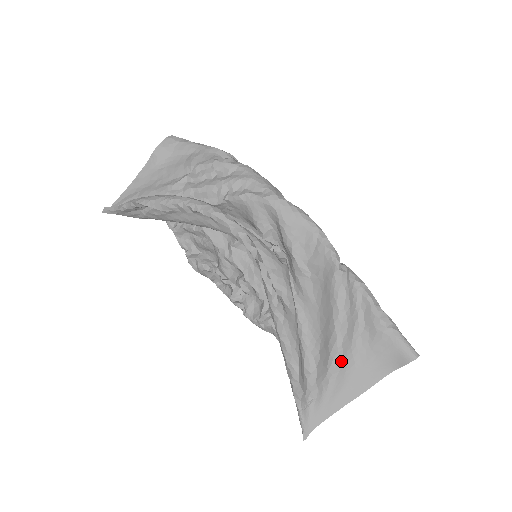
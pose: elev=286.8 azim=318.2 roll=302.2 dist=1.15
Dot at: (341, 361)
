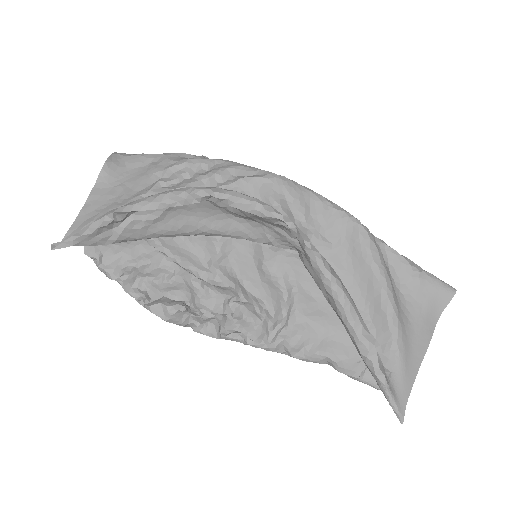
Dot at: (399, 319)
